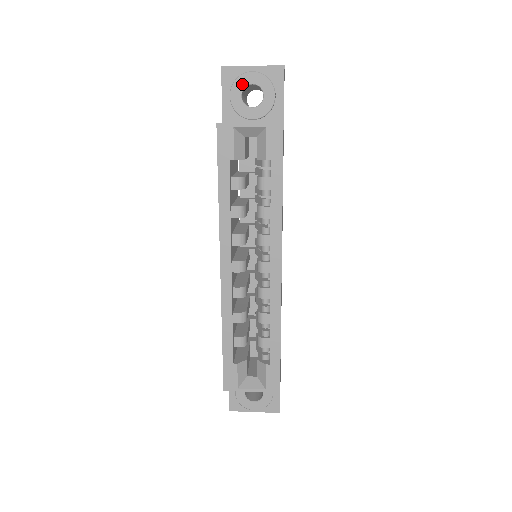
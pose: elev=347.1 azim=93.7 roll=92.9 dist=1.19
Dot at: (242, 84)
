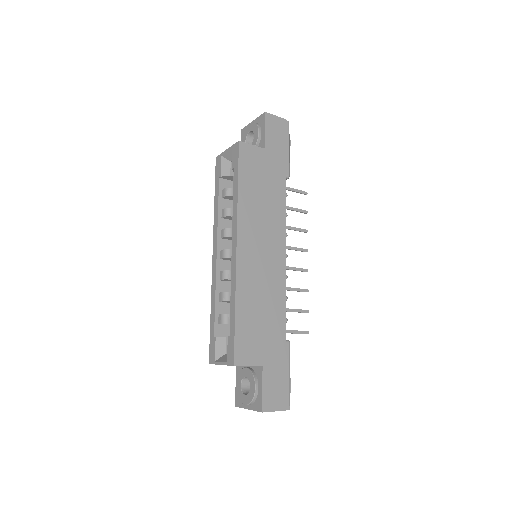
Dot at: (246, 134)
